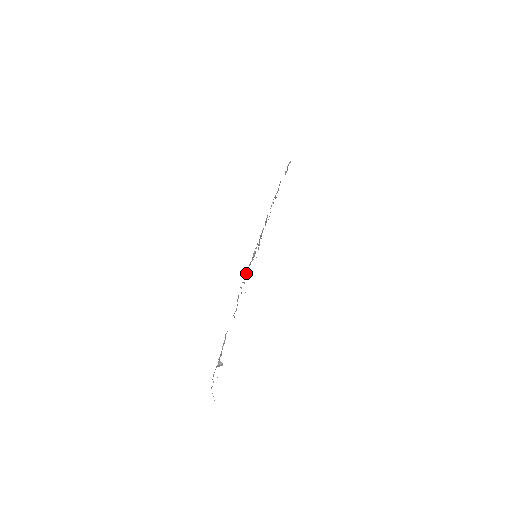
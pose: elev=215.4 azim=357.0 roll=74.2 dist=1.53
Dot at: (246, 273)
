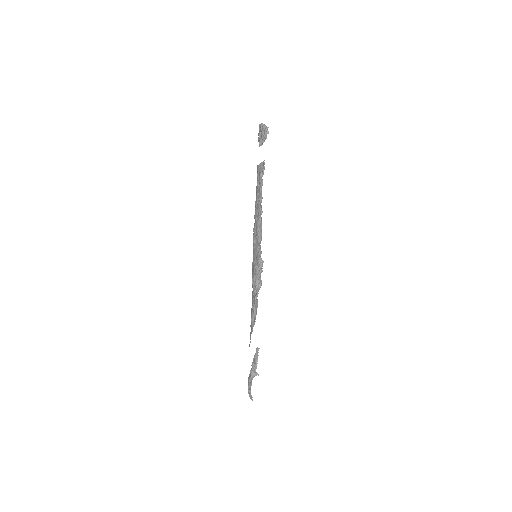
Dot at: (259, 285)
